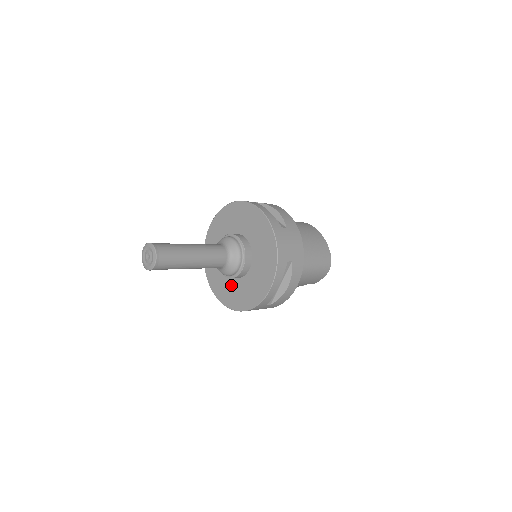
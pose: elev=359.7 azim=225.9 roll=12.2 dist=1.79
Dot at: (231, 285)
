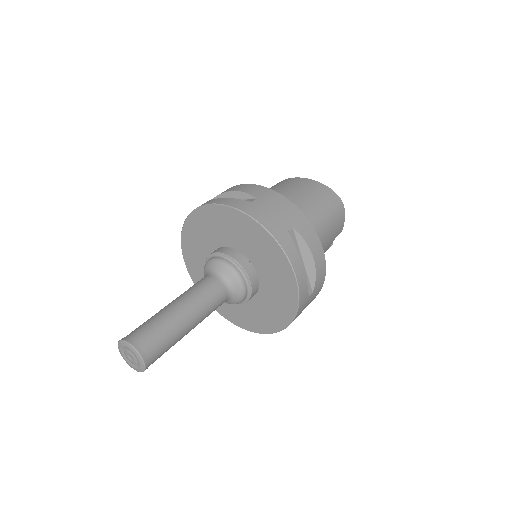
Dot at: (256, 307)
